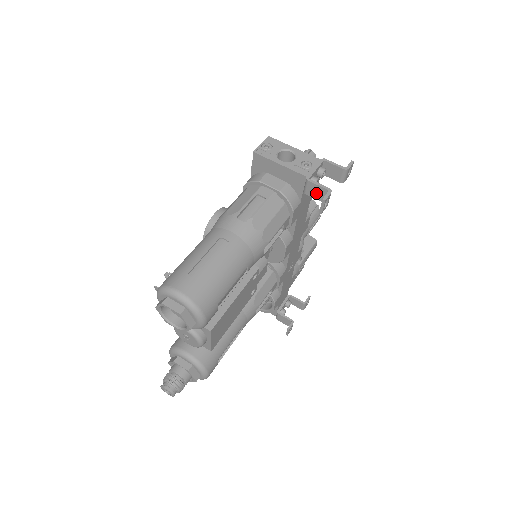
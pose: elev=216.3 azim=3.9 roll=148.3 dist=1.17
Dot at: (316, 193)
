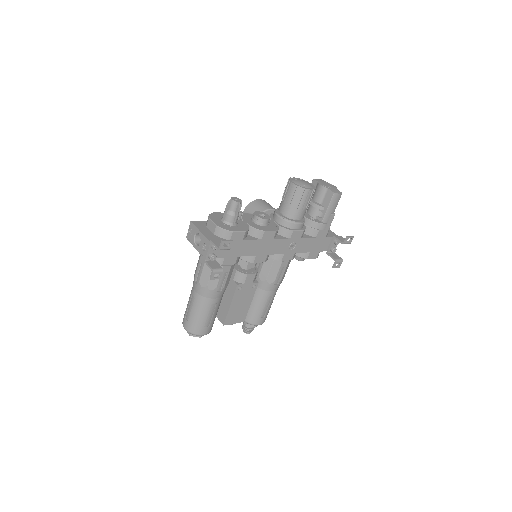
Dot at: (214, 266)
